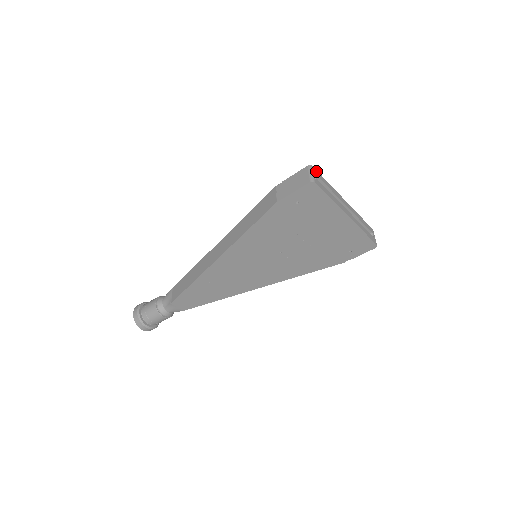
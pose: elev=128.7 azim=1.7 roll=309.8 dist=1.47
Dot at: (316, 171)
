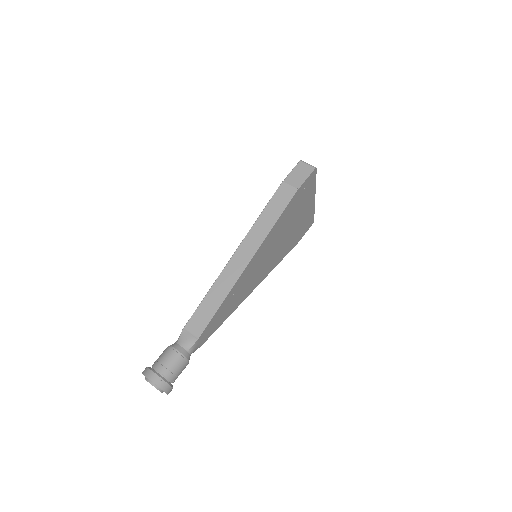
Dot at: occluded
